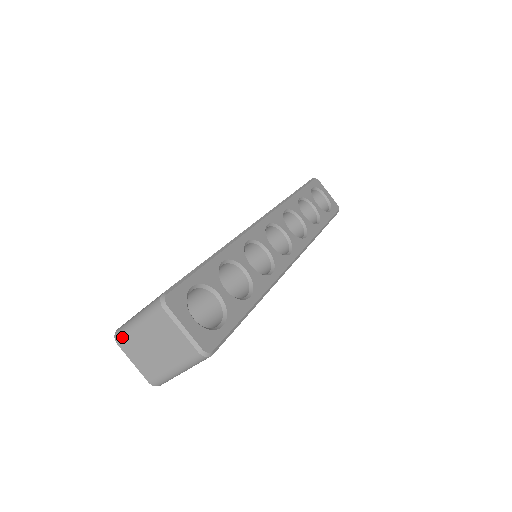
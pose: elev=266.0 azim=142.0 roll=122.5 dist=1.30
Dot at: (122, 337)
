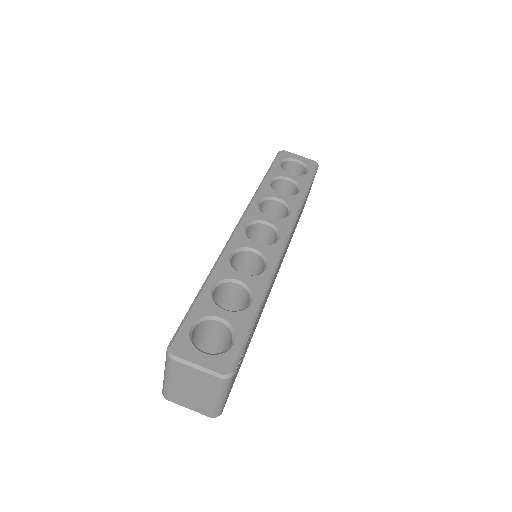
Dot at: (167, 394)
